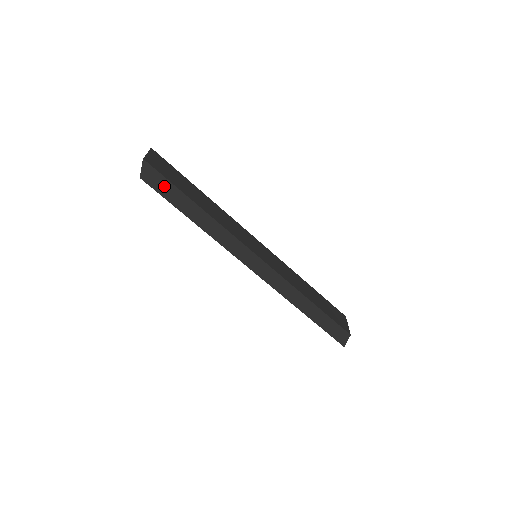
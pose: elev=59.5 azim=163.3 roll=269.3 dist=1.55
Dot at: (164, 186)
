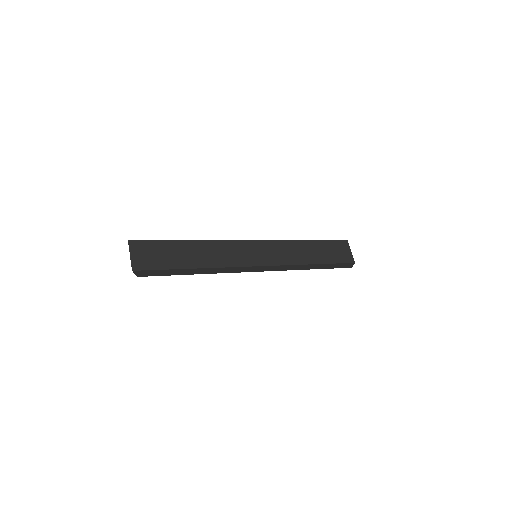
Dot at: (159, 272)
